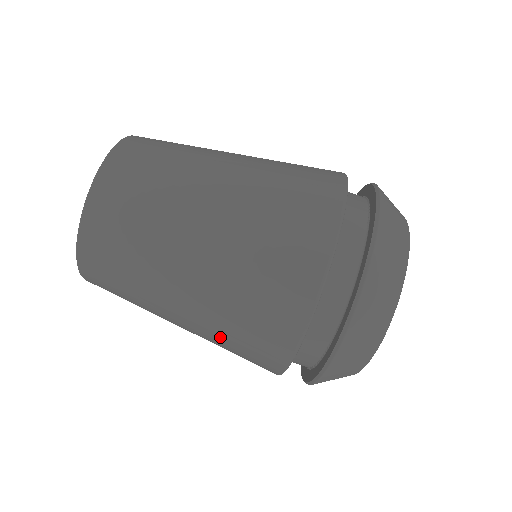
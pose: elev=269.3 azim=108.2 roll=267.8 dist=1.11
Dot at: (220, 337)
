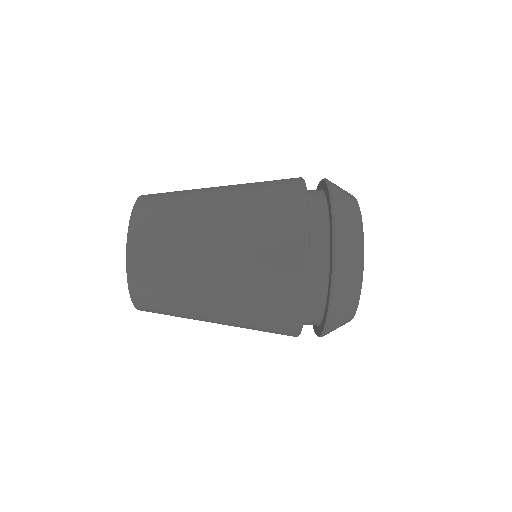
Dot at: occluded
